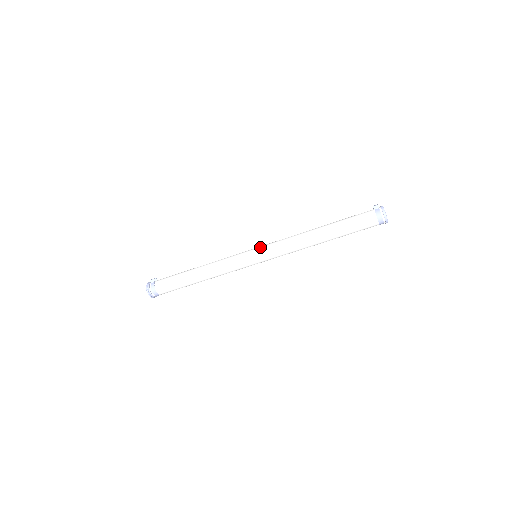
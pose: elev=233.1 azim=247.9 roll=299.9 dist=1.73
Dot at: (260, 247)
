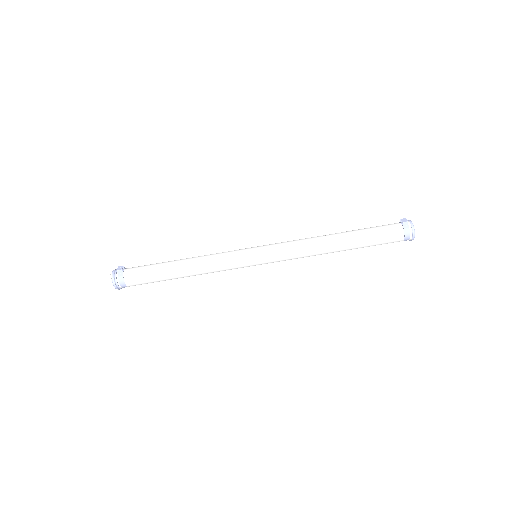
Dot at: (264, 249)
